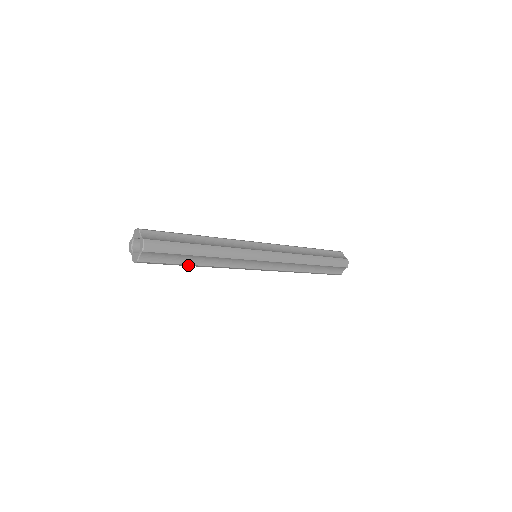
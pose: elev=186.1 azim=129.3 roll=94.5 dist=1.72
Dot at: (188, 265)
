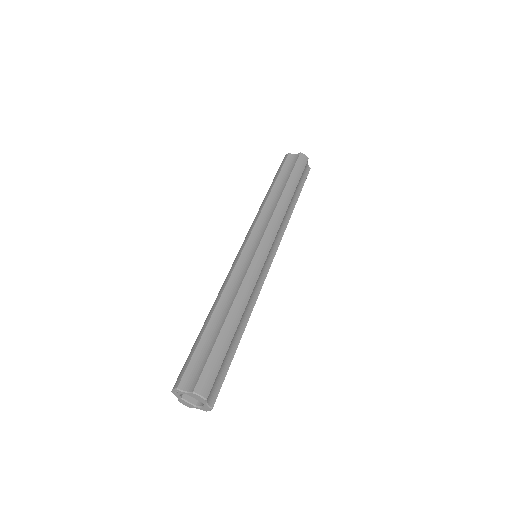
Dot at: occluded
